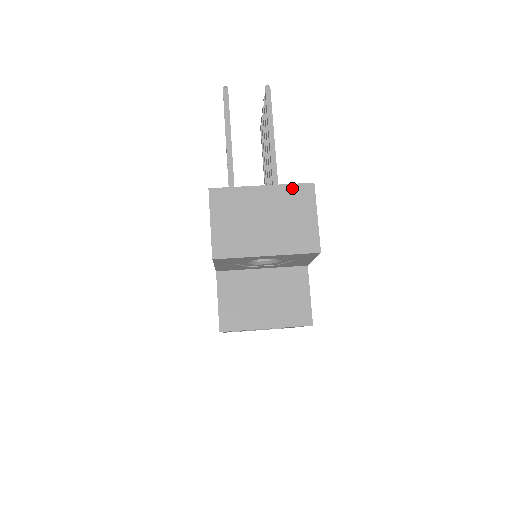
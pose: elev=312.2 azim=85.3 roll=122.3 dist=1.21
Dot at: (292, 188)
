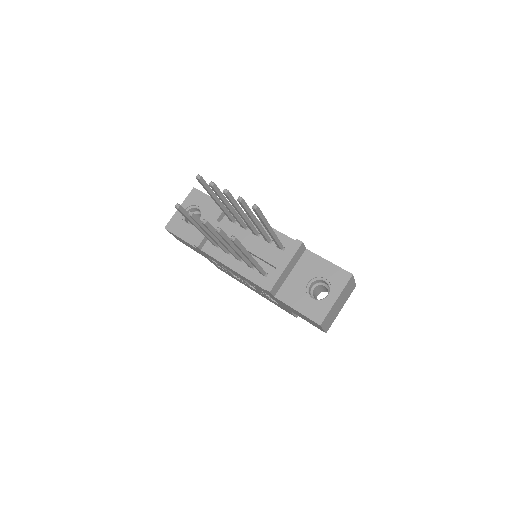
Dot at: (346, 286)
